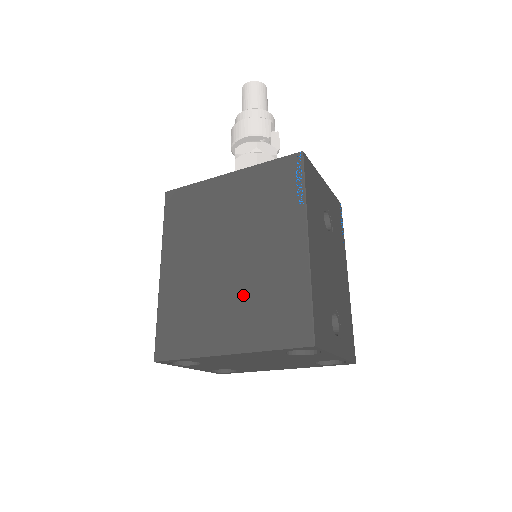
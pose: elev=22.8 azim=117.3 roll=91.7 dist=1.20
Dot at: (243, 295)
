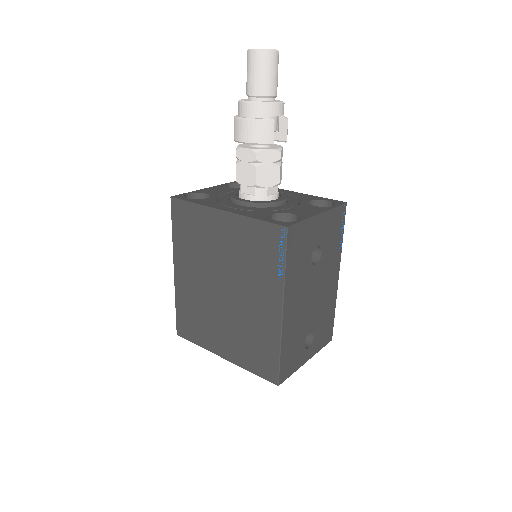
Dot at: (234, 325)
